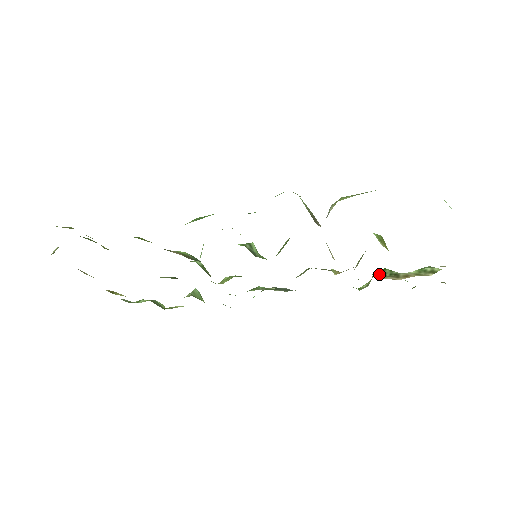
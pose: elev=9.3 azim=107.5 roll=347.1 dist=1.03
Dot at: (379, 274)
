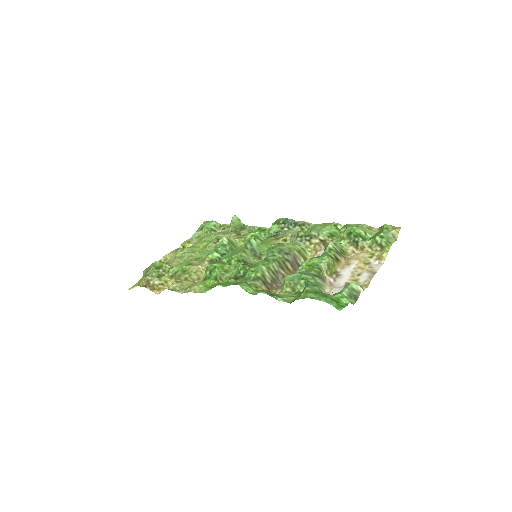
Dot at: (346, 238)
